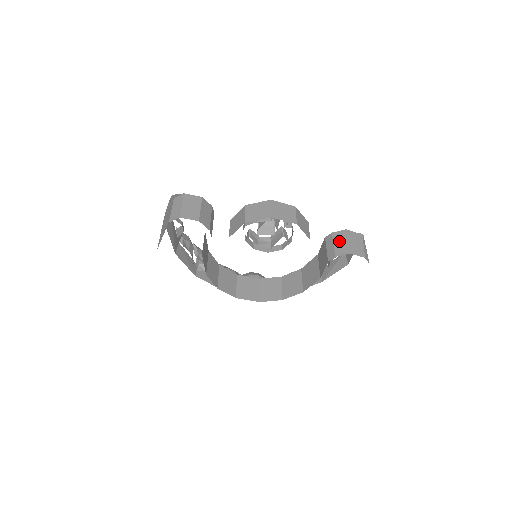
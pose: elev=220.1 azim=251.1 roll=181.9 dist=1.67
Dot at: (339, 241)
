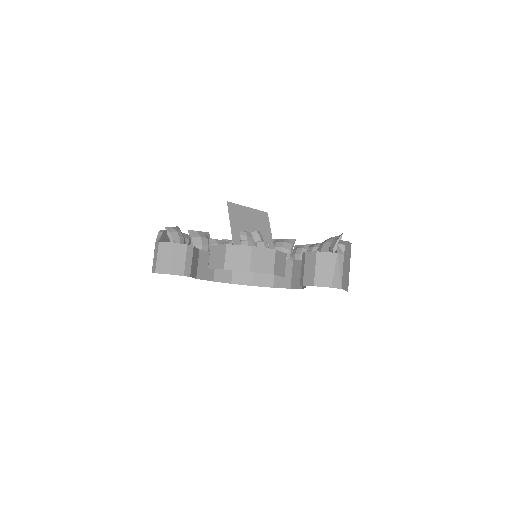
Dot at: (308, 266)
